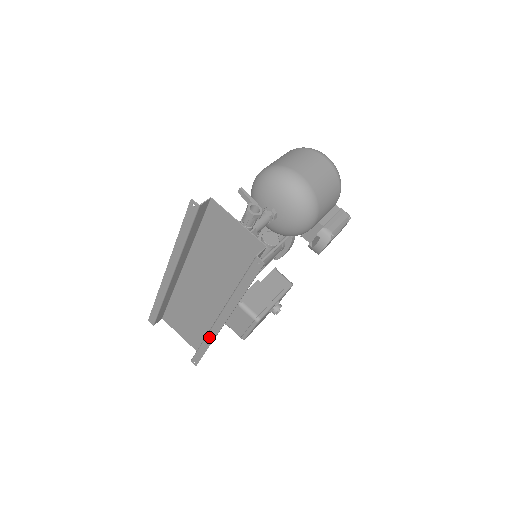
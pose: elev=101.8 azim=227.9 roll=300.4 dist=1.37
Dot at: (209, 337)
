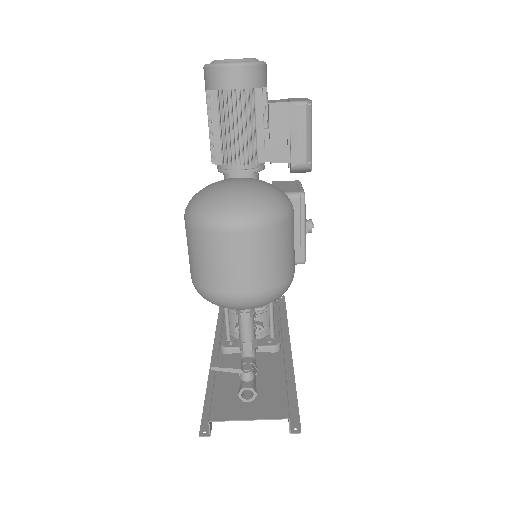
Dot at: (283, 329)
